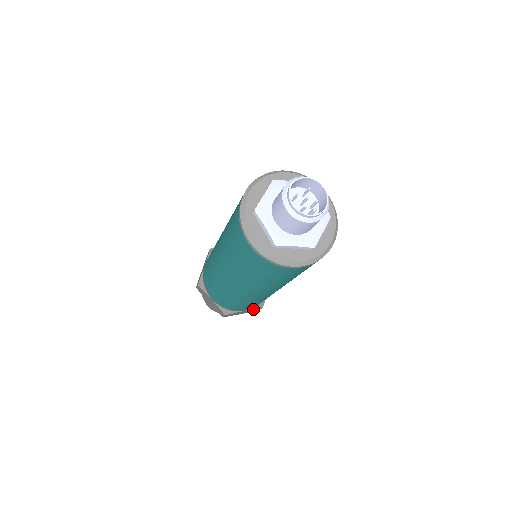
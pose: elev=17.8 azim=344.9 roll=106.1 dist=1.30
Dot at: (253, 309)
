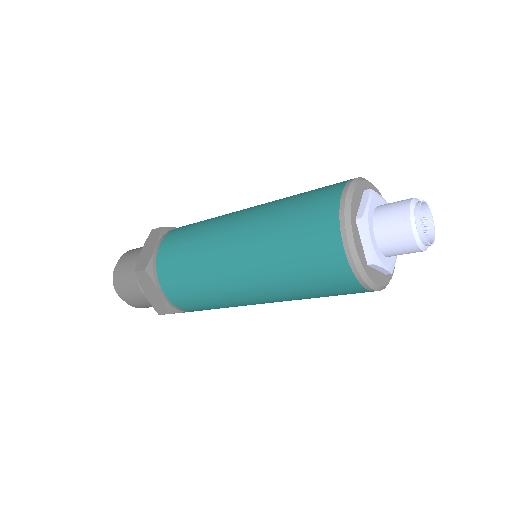
Dot at: occluded
